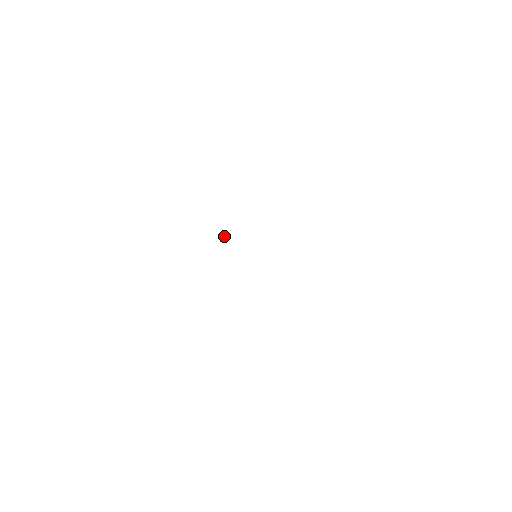
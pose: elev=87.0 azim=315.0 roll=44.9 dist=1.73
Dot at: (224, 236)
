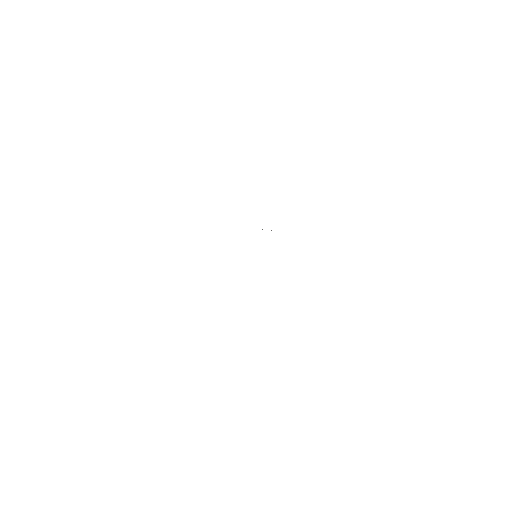
Dot at: occluded
